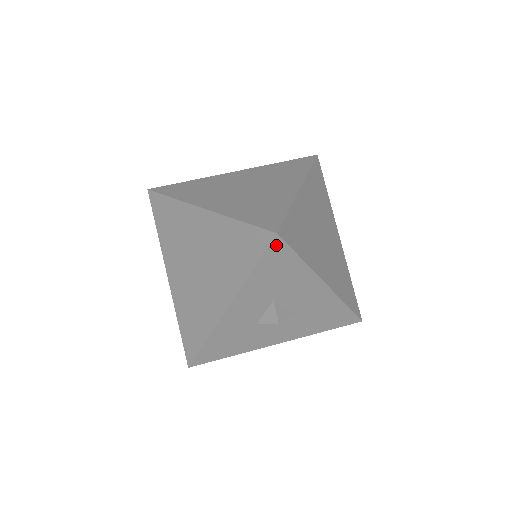
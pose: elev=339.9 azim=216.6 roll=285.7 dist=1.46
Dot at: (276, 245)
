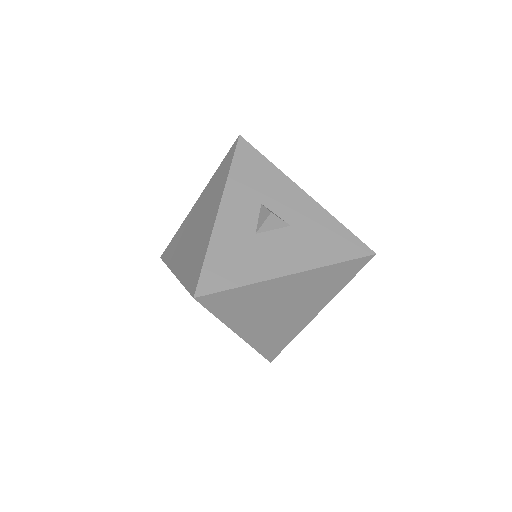
Dot at: (242, 145)
